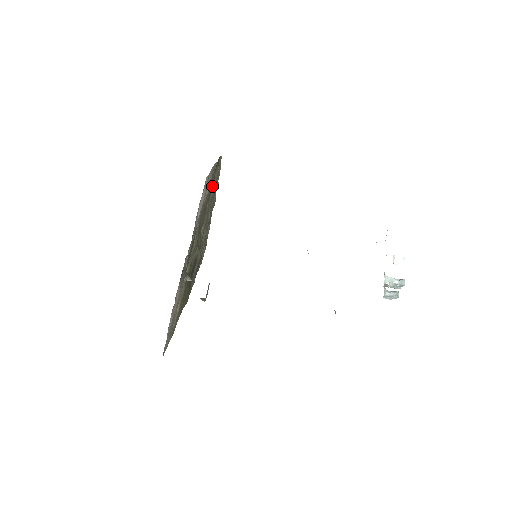
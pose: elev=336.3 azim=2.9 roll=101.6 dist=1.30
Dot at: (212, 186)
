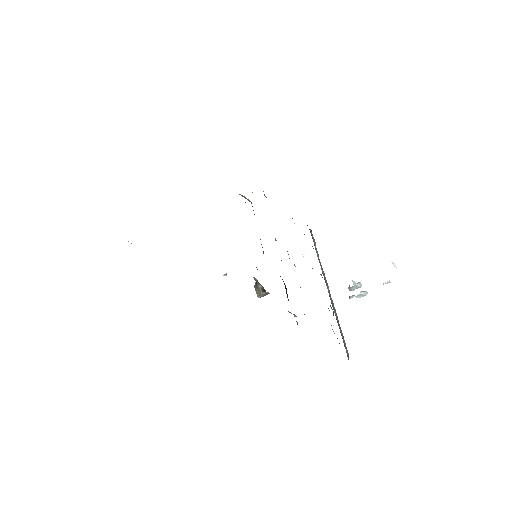
Dot at: occluded
